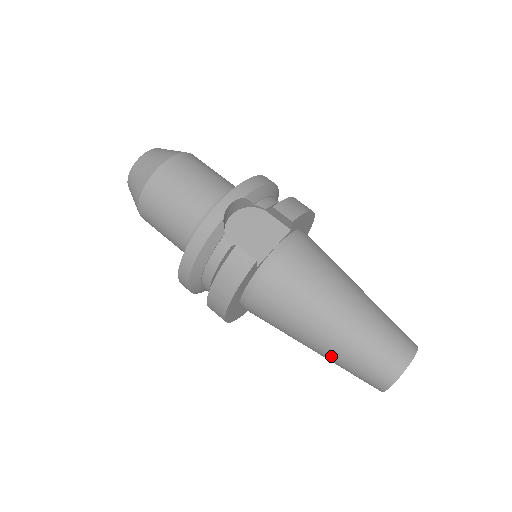
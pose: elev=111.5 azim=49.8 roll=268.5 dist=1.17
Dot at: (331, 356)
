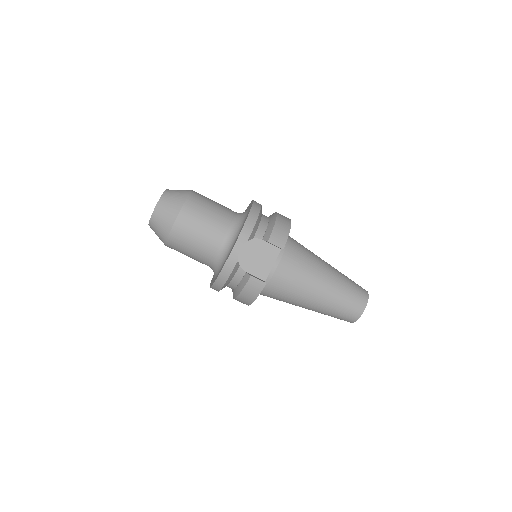
Dot at: (318, 312)
